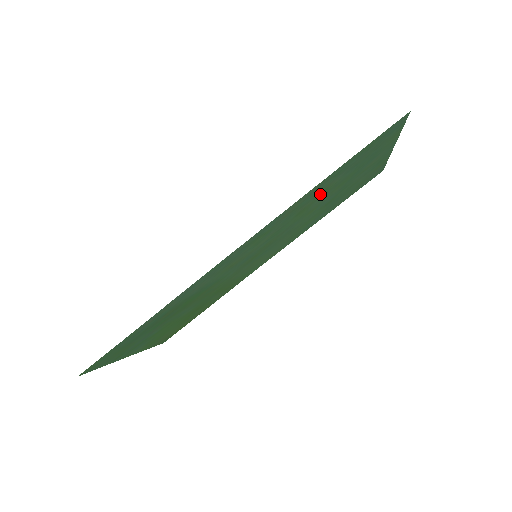
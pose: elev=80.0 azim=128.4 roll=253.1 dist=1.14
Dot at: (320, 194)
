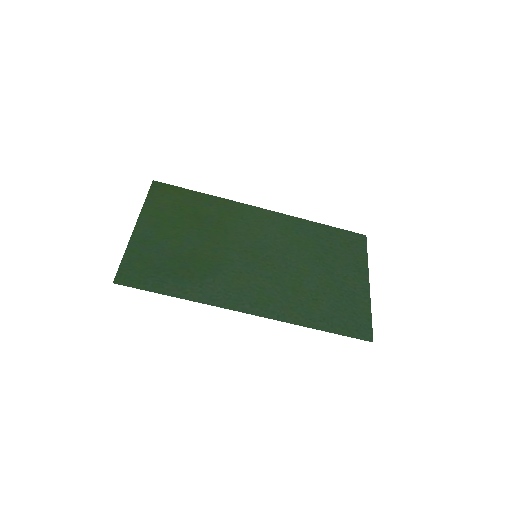
Dot at: (311, 299)
